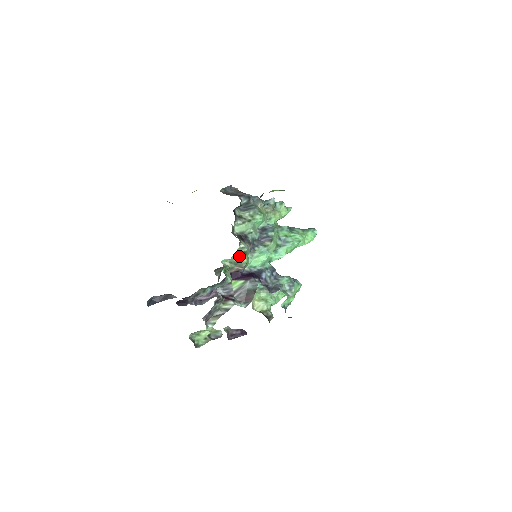
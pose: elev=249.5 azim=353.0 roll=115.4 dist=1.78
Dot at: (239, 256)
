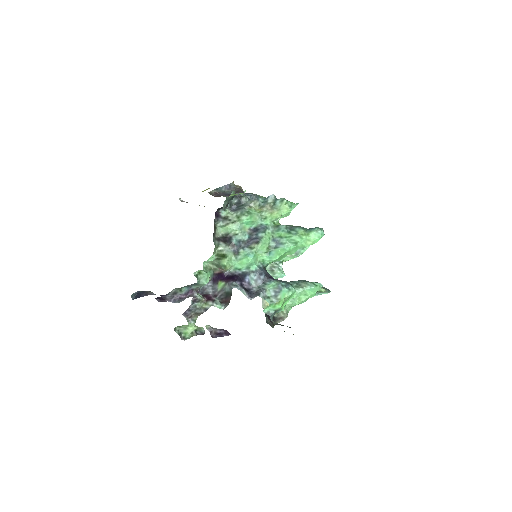
Dot at: (219, 258)
